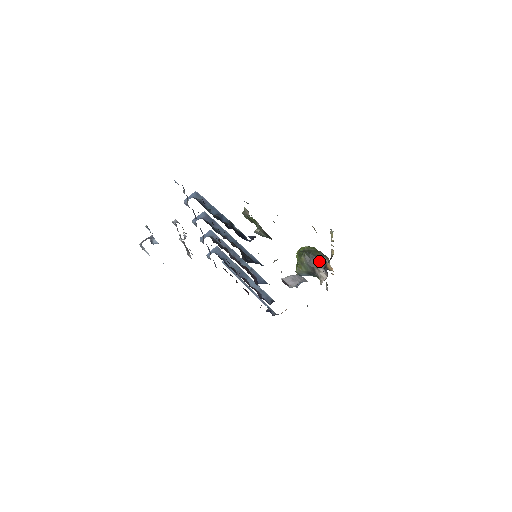
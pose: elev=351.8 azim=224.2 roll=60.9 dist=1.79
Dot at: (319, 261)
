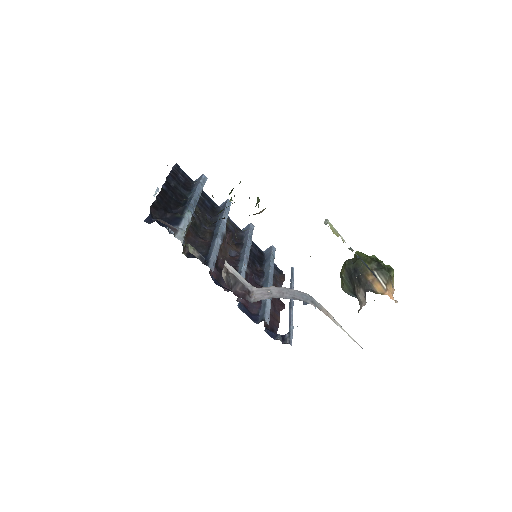
Dot at: (361, 276)
